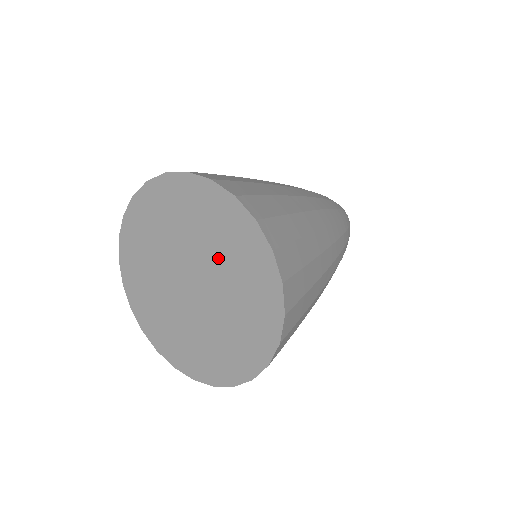
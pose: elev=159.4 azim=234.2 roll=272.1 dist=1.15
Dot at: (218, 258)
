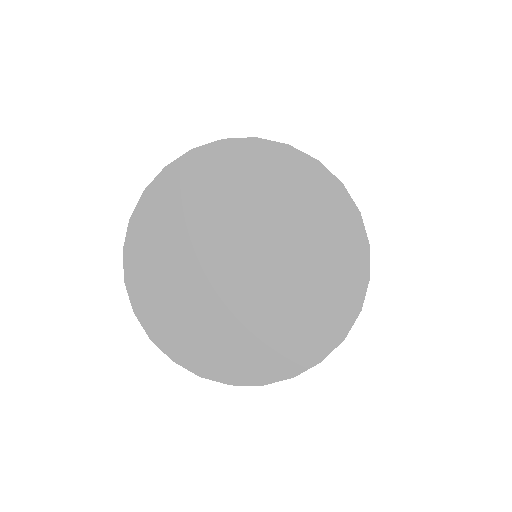
Dot at: (288, 228)
